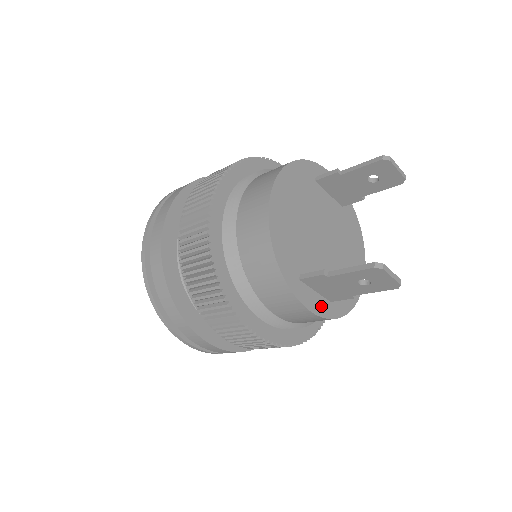
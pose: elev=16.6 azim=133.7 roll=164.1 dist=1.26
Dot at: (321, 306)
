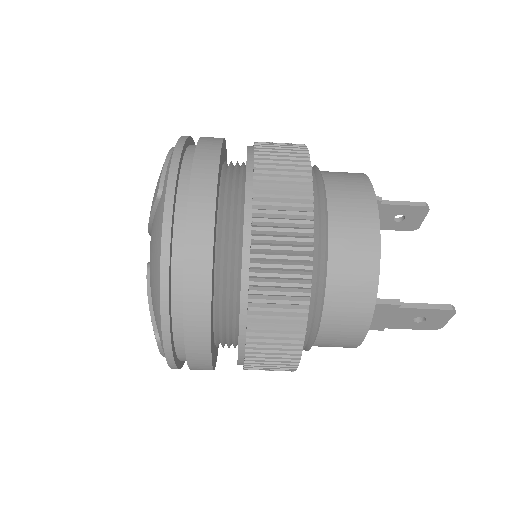
Dot at: occluded
